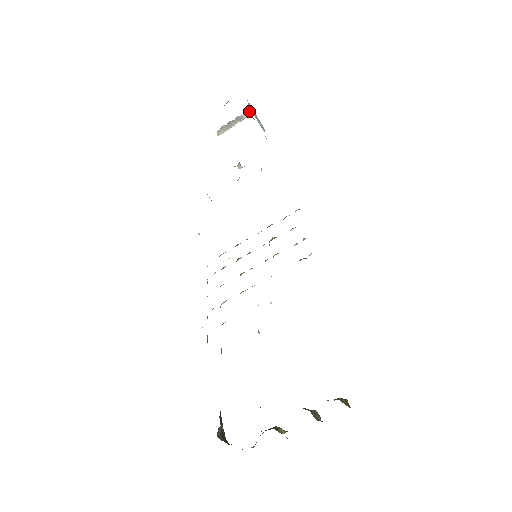
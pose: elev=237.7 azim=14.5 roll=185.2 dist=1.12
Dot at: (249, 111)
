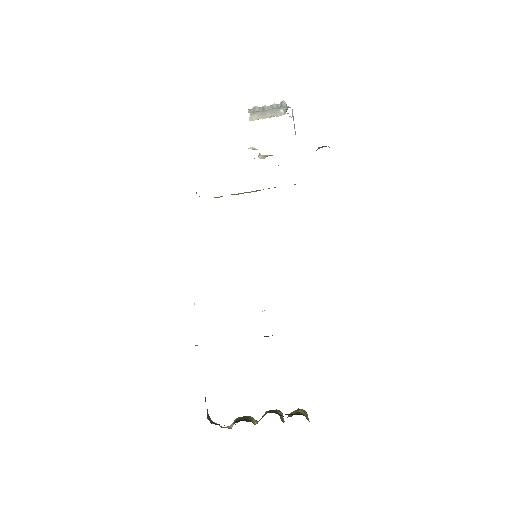
Dot at: occluded
